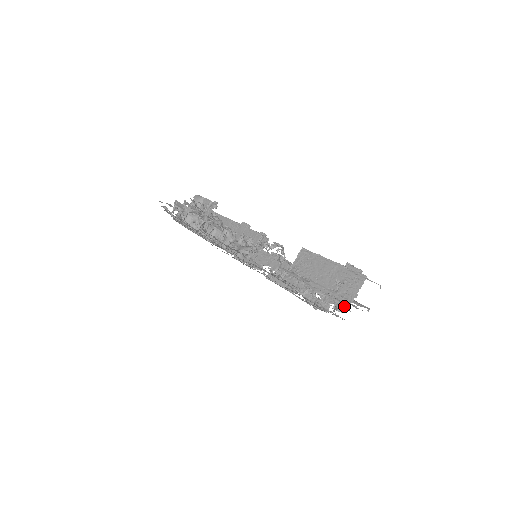
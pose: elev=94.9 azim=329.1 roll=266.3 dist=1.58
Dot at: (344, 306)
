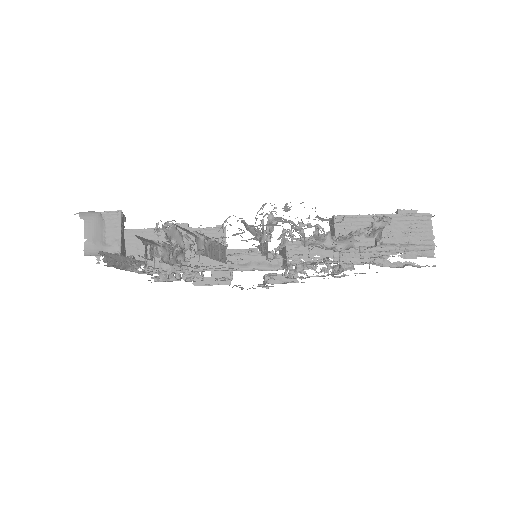
Dot at: (434, 253)
